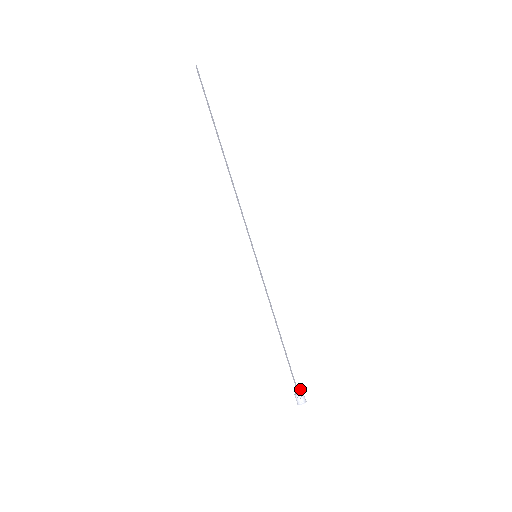
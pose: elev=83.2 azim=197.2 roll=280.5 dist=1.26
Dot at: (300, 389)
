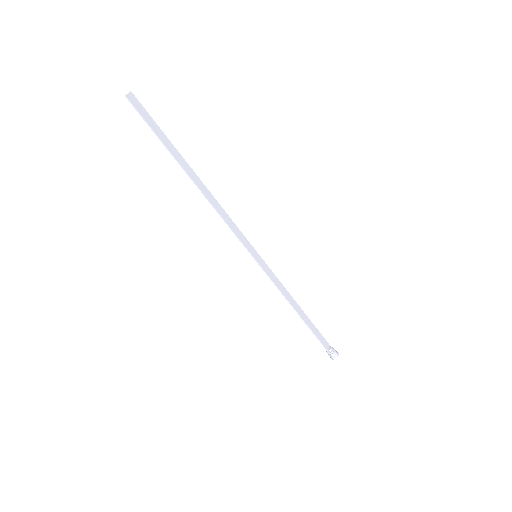
Dot at: (330, 348)
